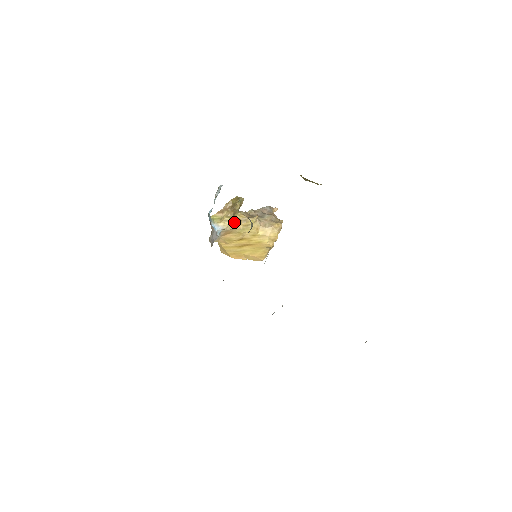
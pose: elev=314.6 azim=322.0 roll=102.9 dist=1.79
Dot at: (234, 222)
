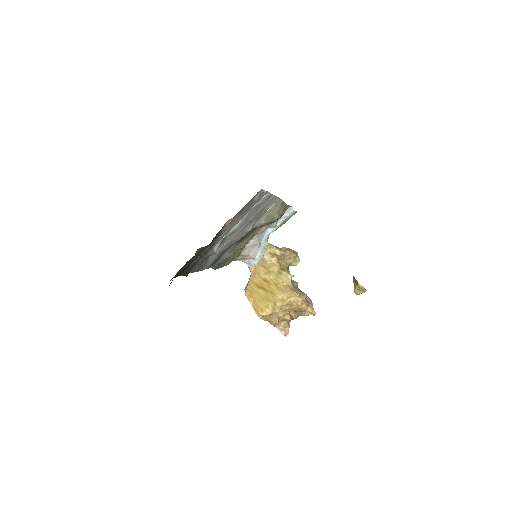
Dot at: (275, 261)
